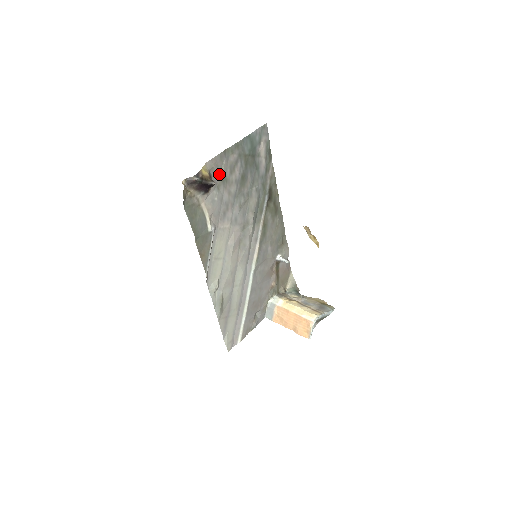
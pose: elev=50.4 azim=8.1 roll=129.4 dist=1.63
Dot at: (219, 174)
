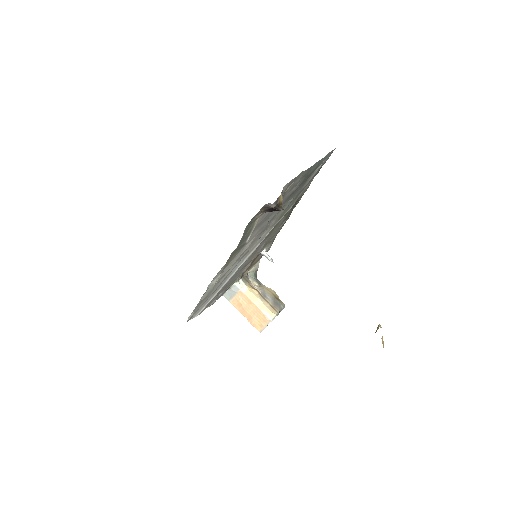
Dot at: (283, 193)
